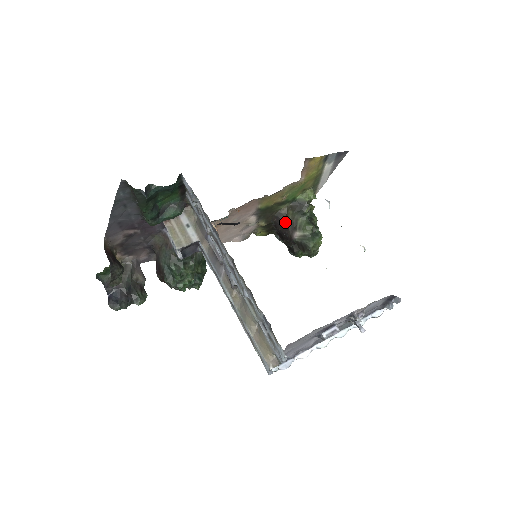
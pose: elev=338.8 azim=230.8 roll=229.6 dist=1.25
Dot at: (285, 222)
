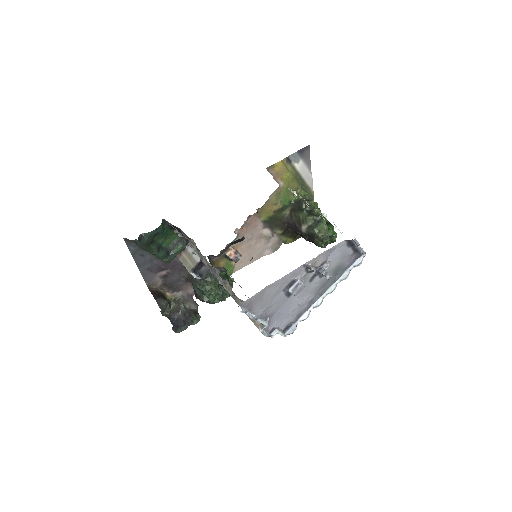
Dot at: (293, 223)
